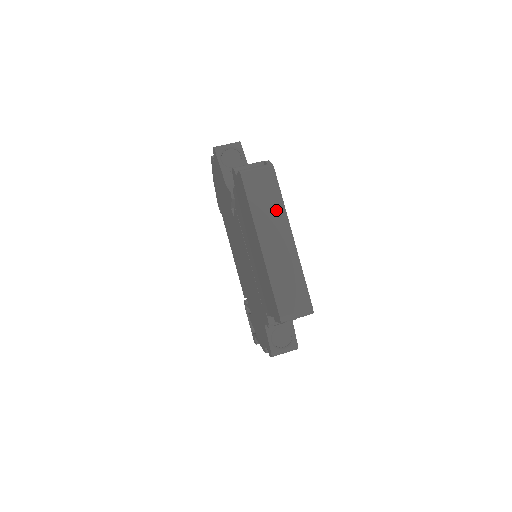
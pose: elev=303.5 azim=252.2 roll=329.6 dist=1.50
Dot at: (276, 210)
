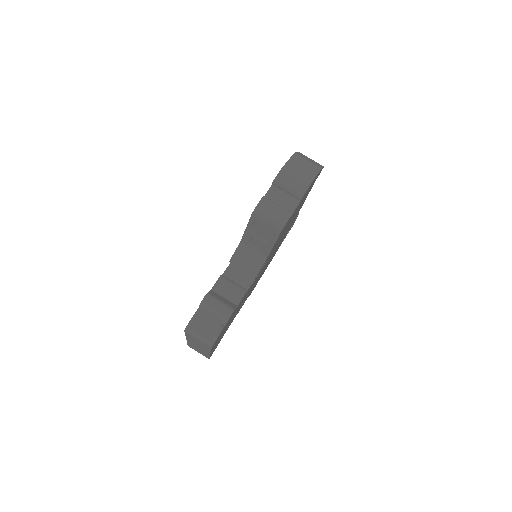
Dot at: (204, 347)
